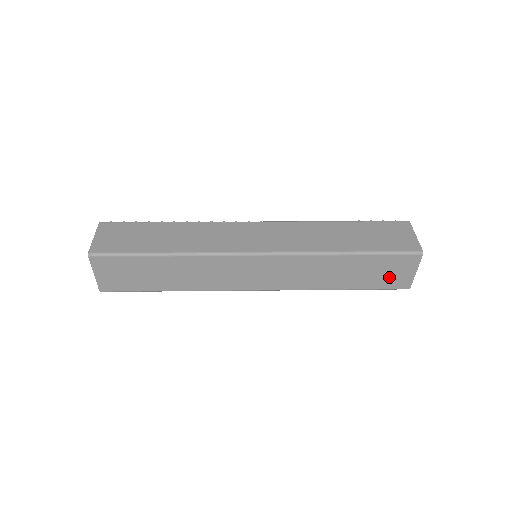
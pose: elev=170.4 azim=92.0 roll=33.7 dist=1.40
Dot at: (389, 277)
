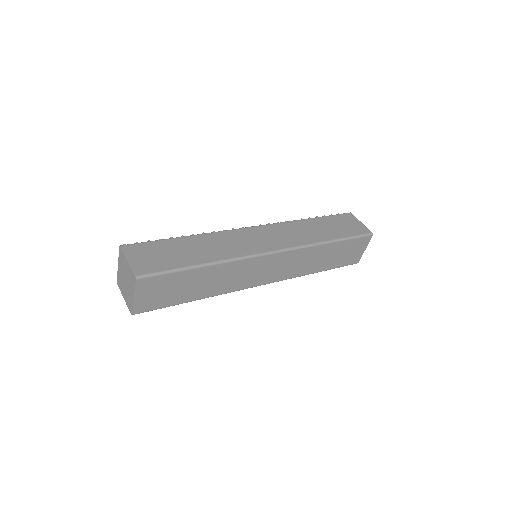
Dot at: (350, 256)
